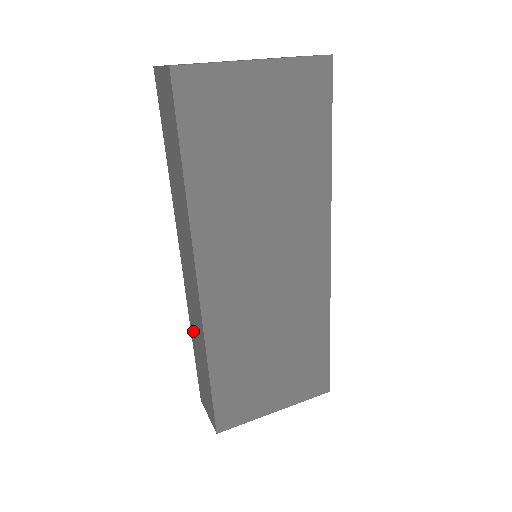
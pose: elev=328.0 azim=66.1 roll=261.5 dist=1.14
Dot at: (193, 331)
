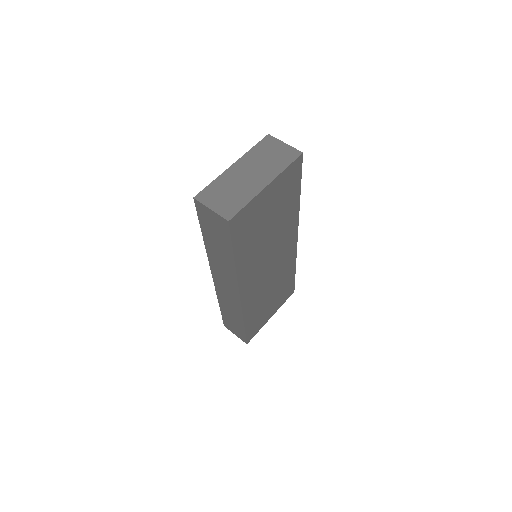
Dot at: (223, 304)
